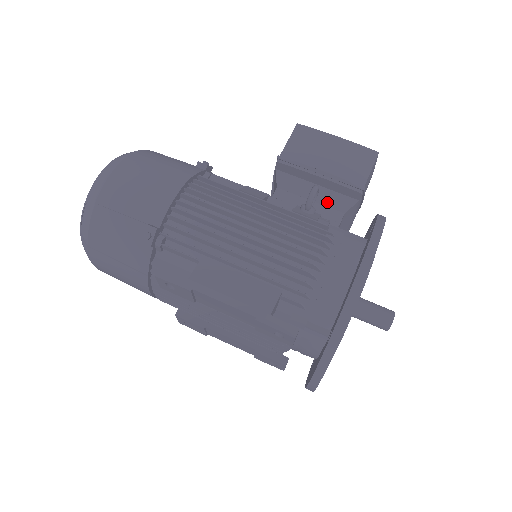
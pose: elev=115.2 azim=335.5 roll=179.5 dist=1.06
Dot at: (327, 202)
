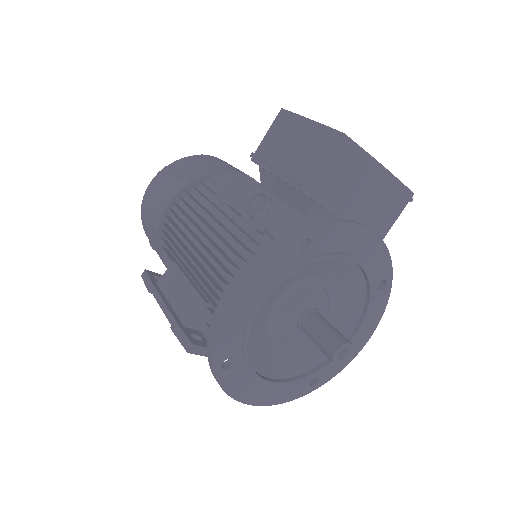
Dot at: (292, 202)
